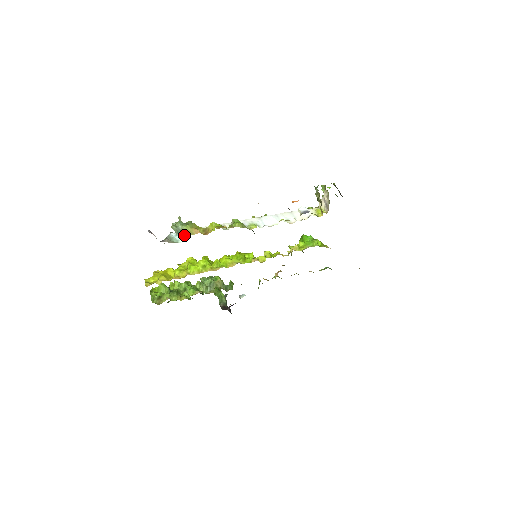
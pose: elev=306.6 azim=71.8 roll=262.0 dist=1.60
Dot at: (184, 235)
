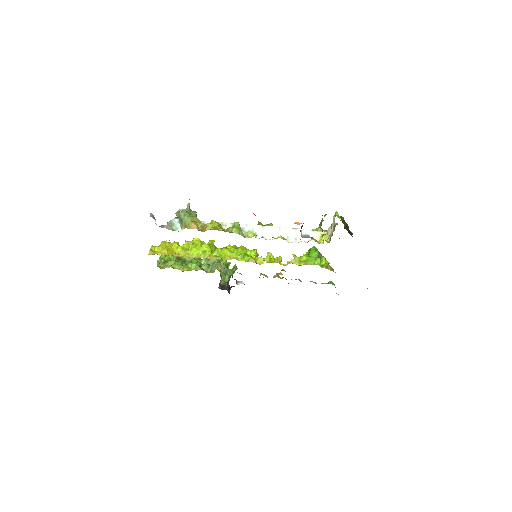
Dot at: (183, 225)
